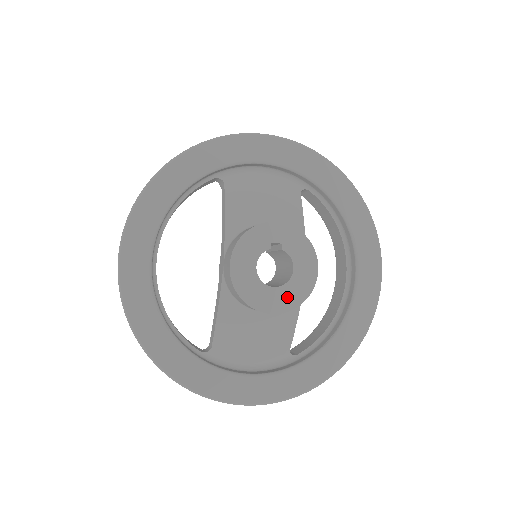
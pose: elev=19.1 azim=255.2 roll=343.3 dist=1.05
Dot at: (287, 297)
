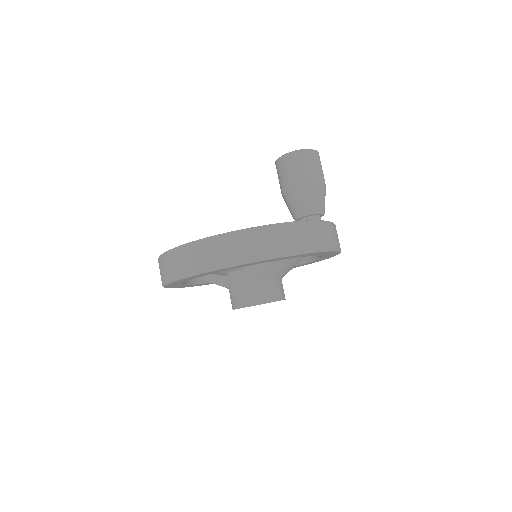
Dot at: occluded
